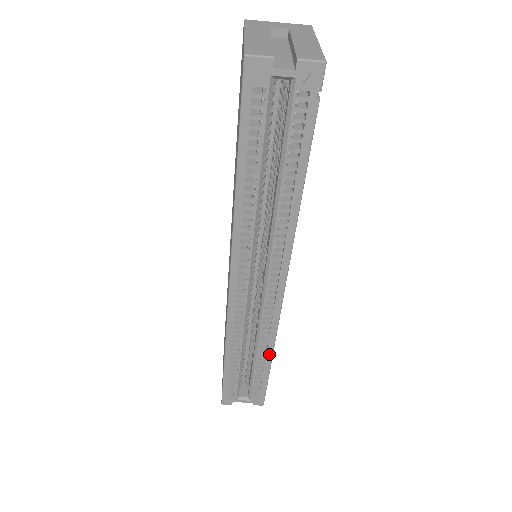
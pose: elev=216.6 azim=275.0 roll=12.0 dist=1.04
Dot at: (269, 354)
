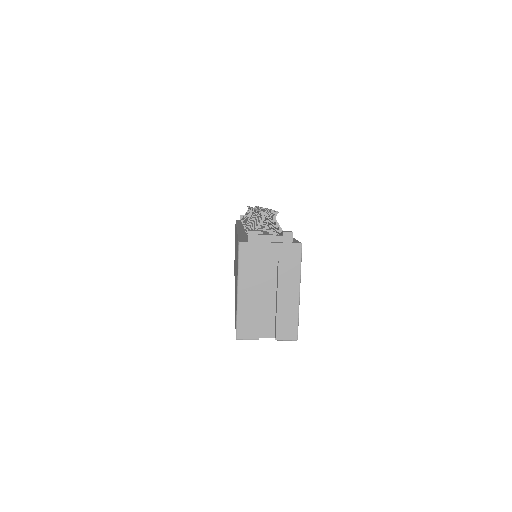
Dot at: occluded
